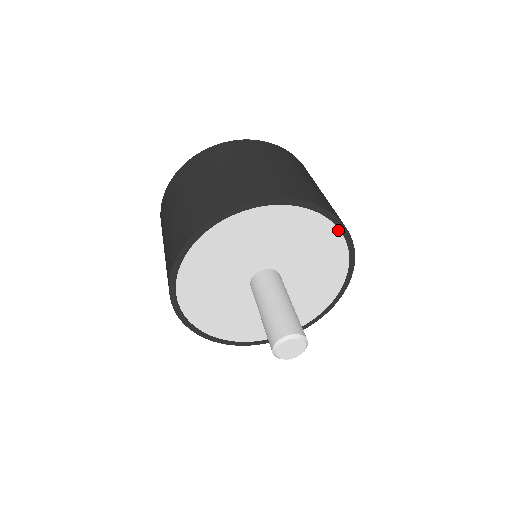
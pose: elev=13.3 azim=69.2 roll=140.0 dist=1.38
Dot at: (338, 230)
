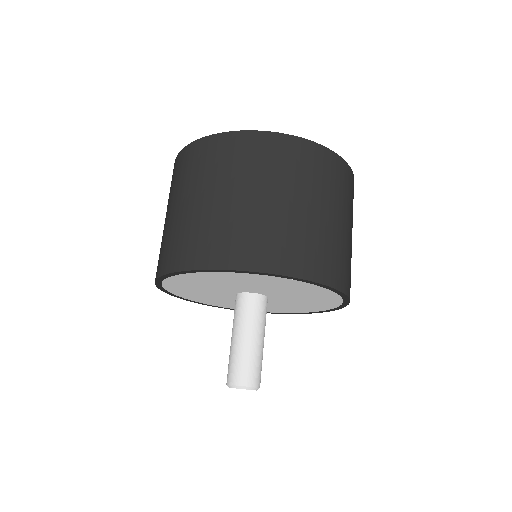
Dot at: (306, 282)
